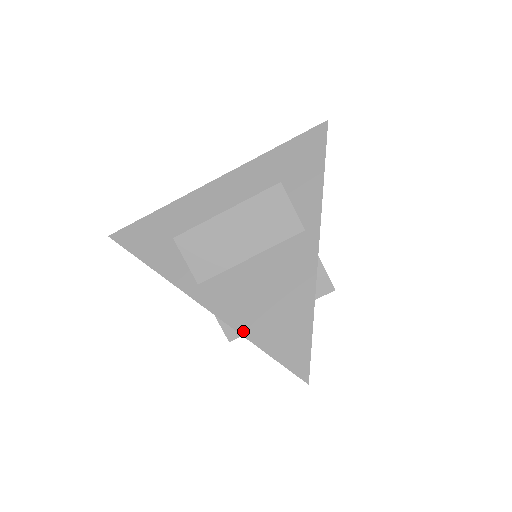
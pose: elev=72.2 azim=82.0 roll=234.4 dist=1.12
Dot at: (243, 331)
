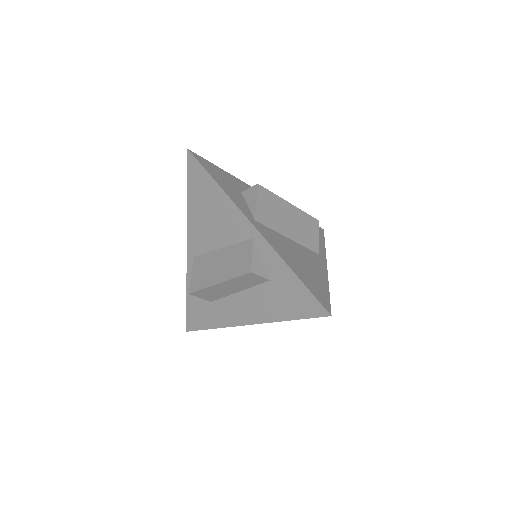
Dot at: (287, 262)
